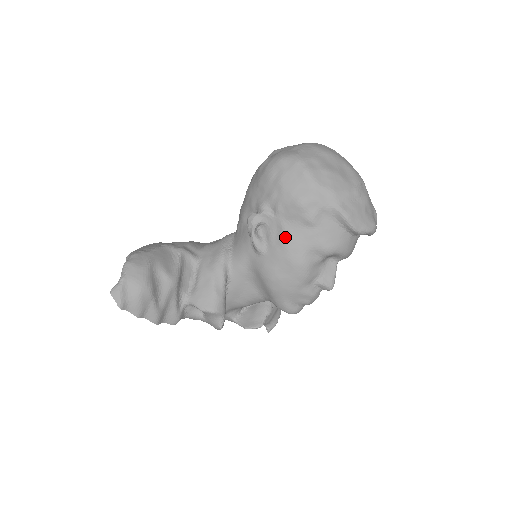
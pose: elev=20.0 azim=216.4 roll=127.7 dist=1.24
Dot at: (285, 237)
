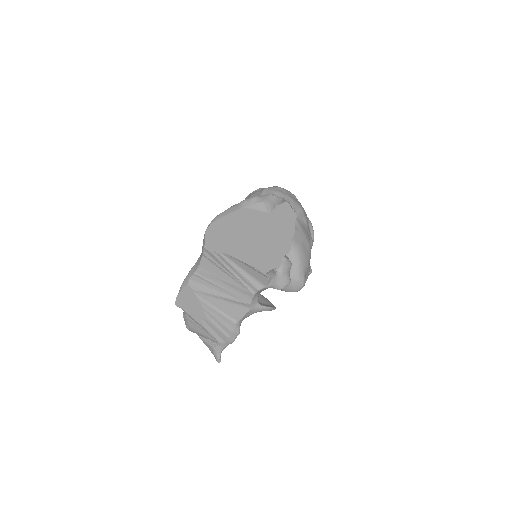
Dot at: (301, 226)
